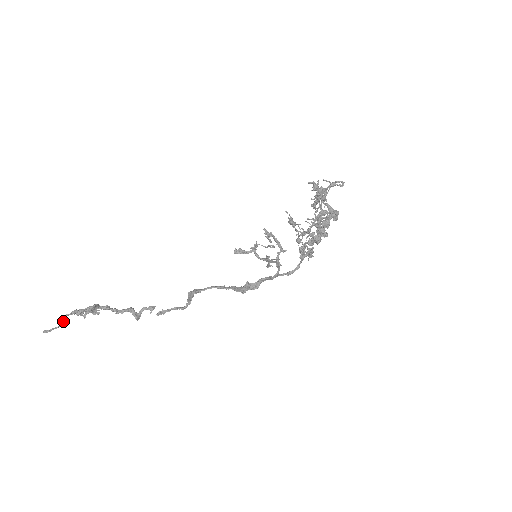
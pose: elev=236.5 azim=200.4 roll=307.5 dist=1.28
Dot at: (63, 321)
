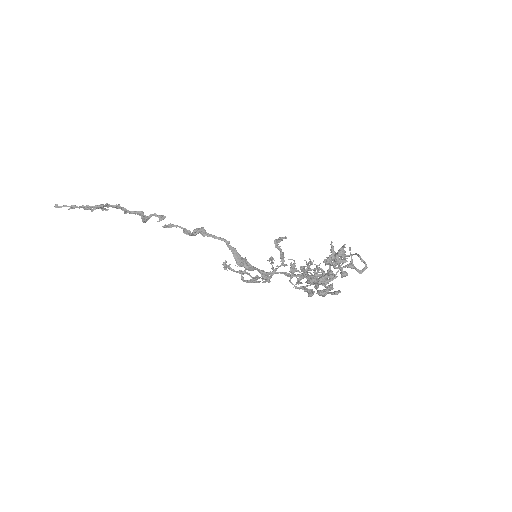
Dot at: occluded
